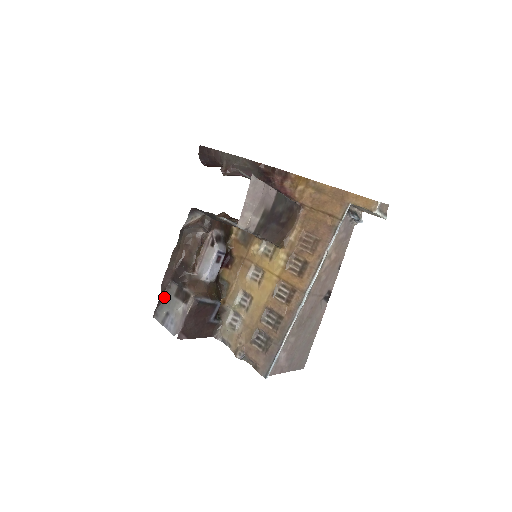
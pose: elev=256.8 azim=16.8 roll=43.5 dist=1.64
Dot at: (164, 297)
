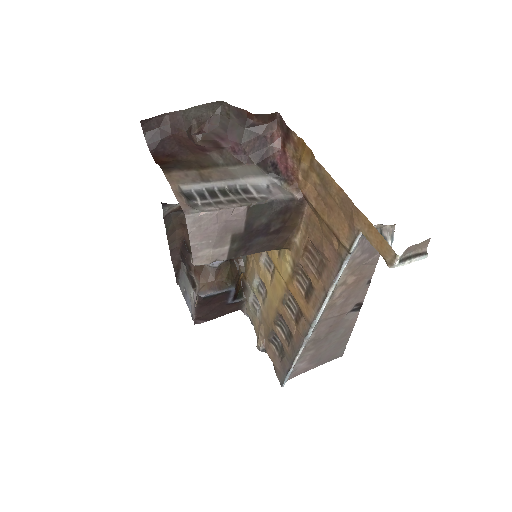
Dot at: (180, 270)
